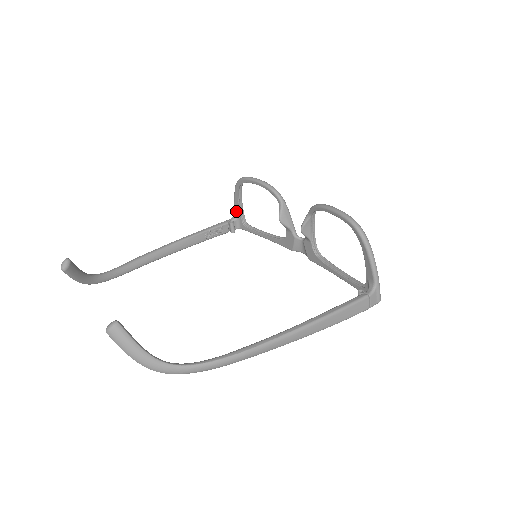
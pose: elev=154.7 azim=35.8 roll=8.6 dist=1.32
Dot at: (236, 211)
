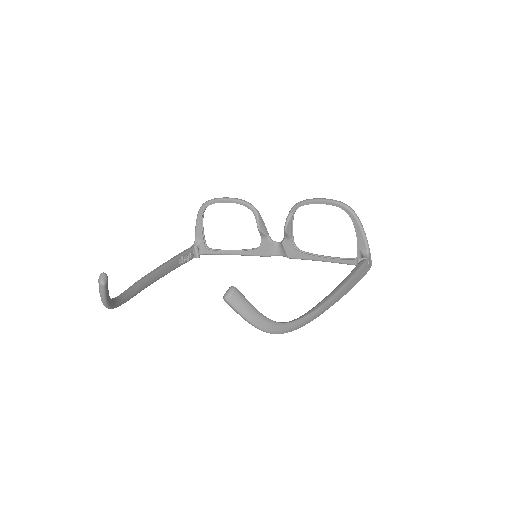
Dot at: (198, 237)
